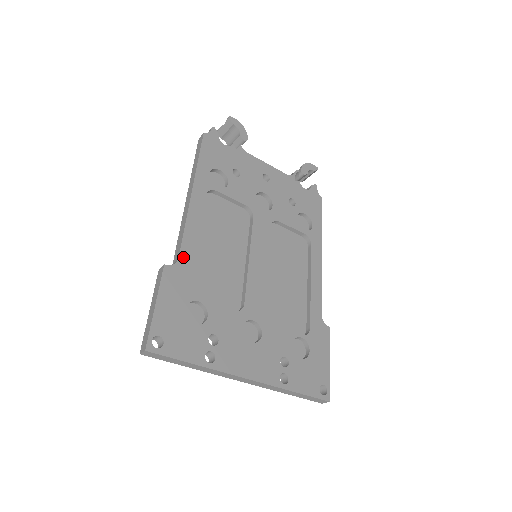
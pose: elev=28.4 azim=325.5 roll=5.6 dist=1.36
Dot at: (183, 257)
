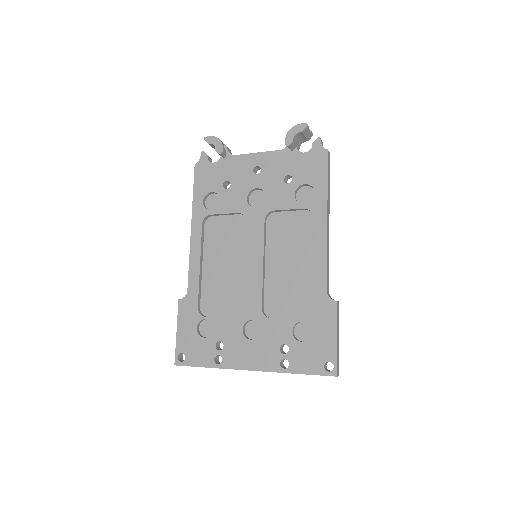
Dot at: (191, 288)
